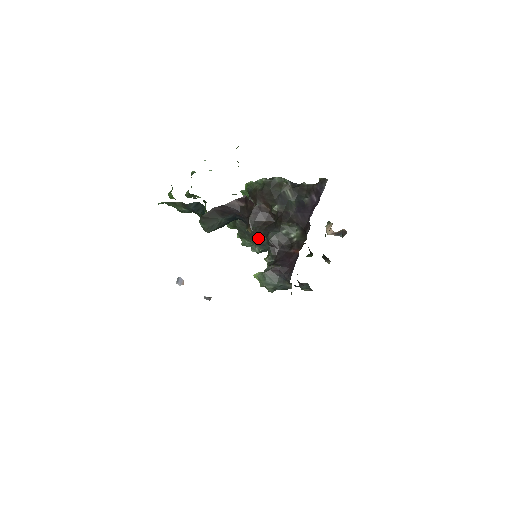
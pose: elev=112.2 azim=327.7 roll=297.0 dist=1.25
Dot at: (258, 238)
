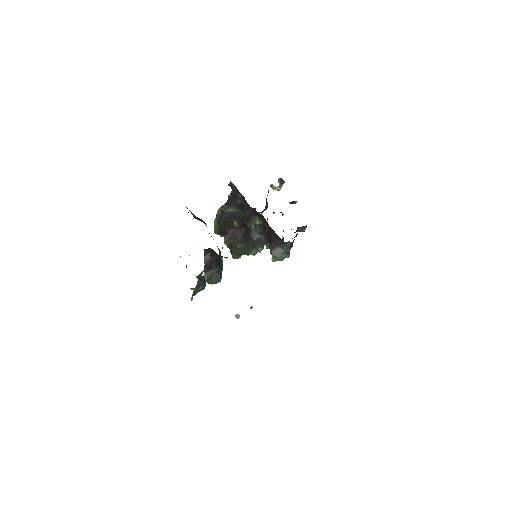
Dot at: occluded
